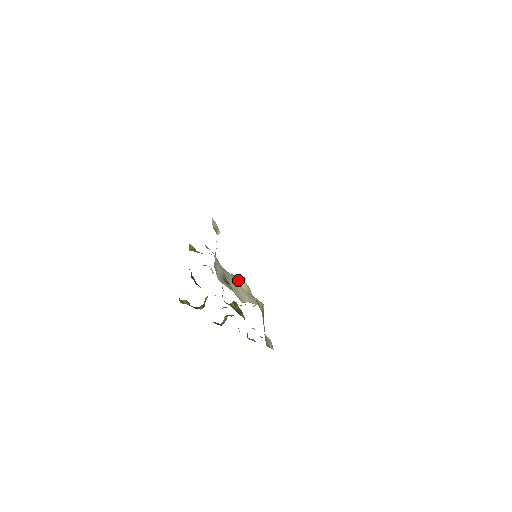
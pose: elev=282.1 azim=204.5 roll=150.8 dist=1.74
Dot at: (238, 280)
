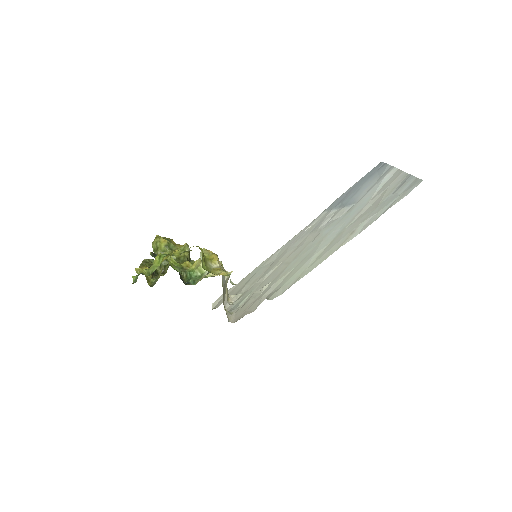
Dot at: (226, 276)
